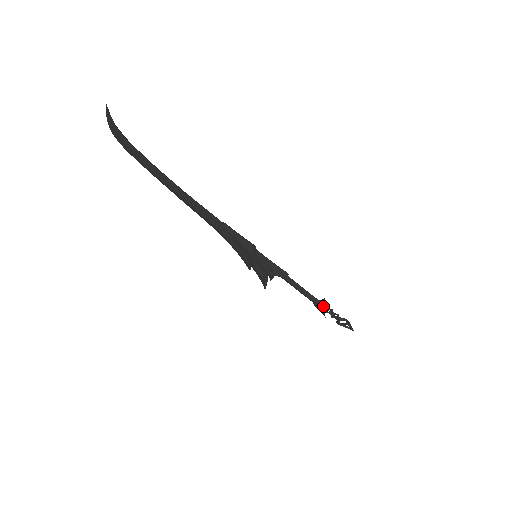
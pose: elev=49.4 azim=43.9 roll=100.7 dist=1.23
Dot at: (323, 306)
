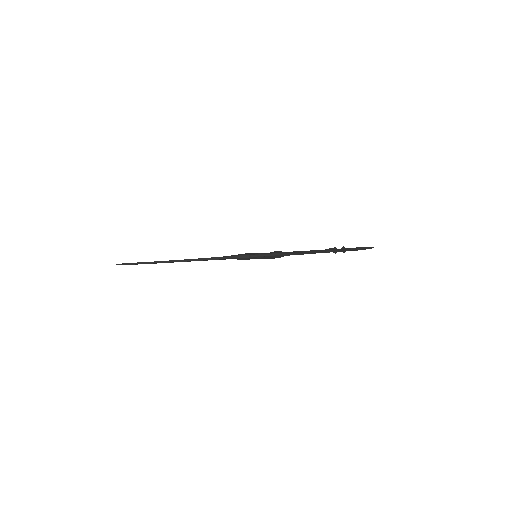
Dot at: (331, 251)
